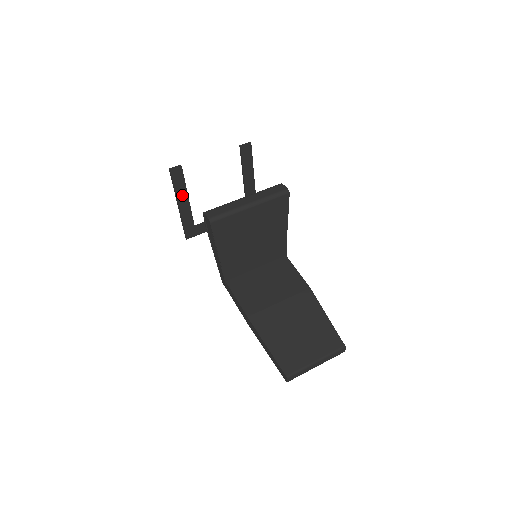
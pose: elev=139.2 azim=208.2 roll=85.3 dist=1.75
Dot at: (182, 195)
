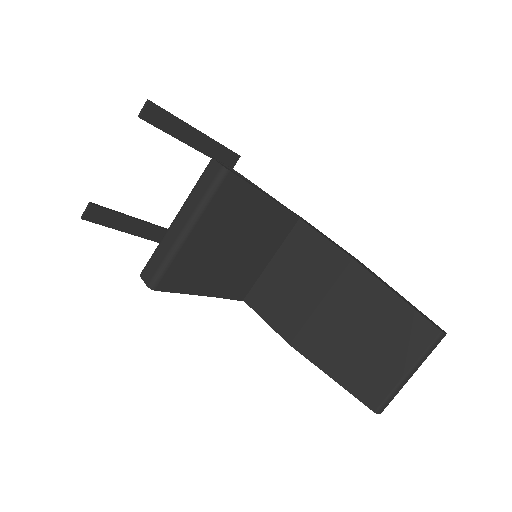
Dot at: (127, 224)
